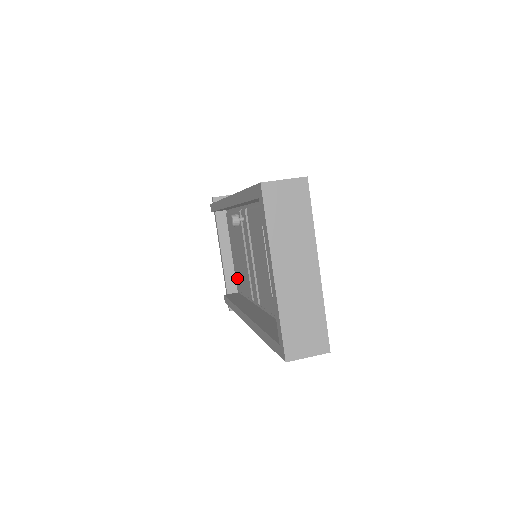
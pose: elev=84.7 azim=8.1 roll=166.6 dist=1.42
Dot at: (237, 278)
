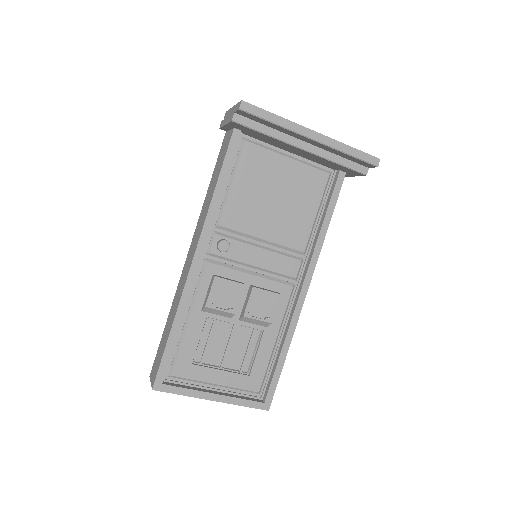
Dot at: occluded
